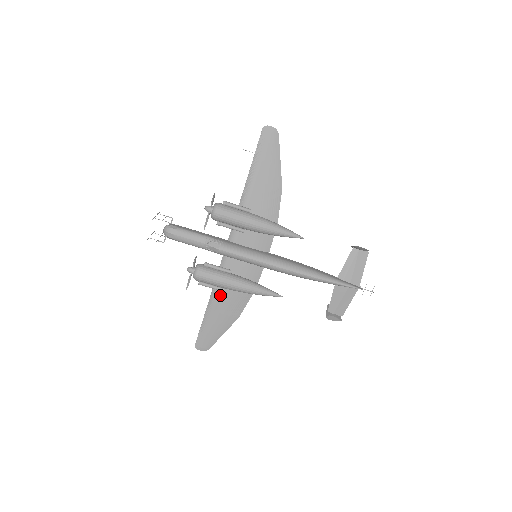
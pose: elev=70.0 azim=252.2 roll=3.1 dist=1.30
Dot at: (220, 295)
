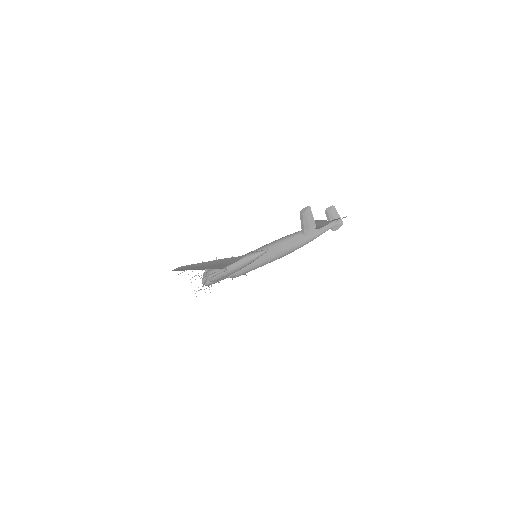
Dot at: occluded
